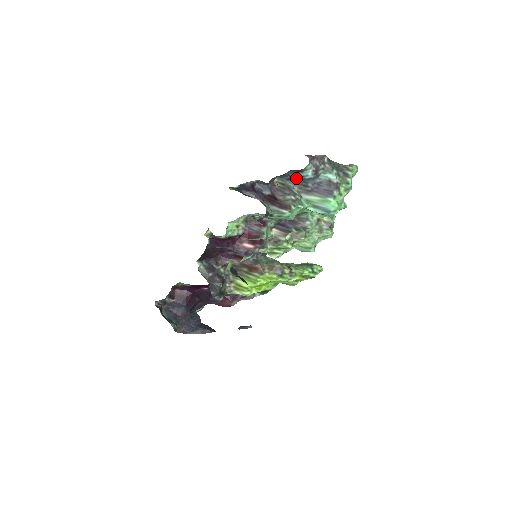
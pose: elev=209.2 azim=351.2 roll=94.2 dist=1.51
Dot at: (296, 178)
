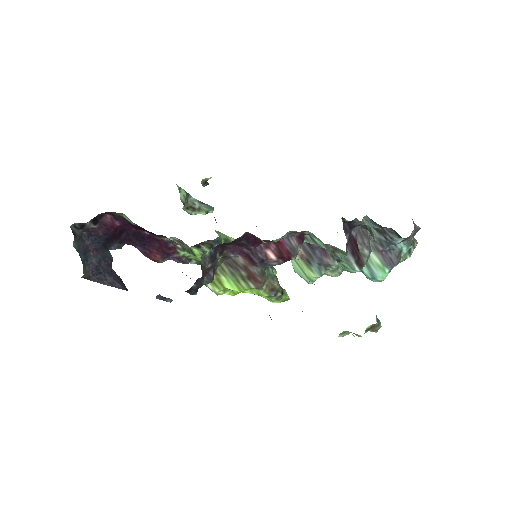
Dot at: (385, 234)
